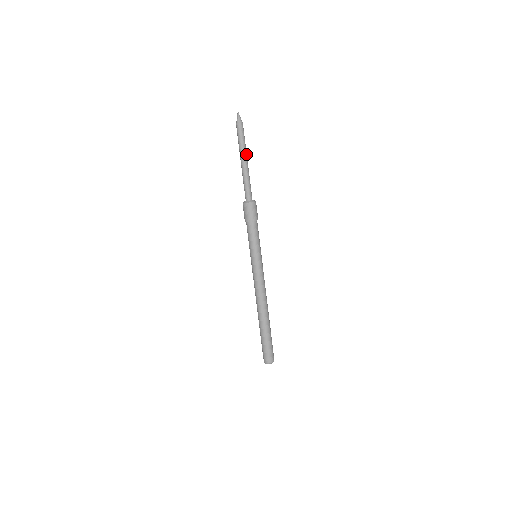
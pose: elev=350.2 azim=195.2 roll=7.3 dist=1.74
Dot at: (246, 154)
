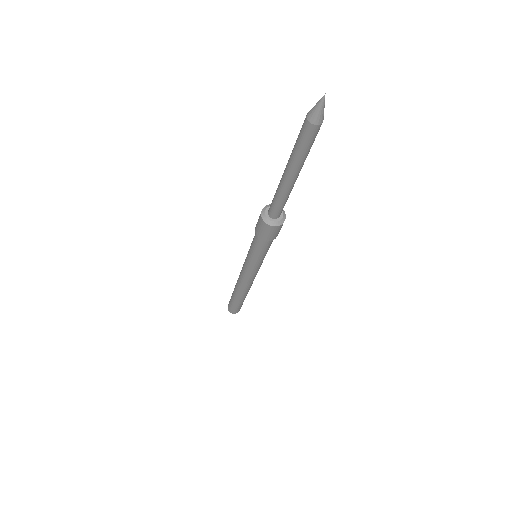
Dot at: (299, 168)
